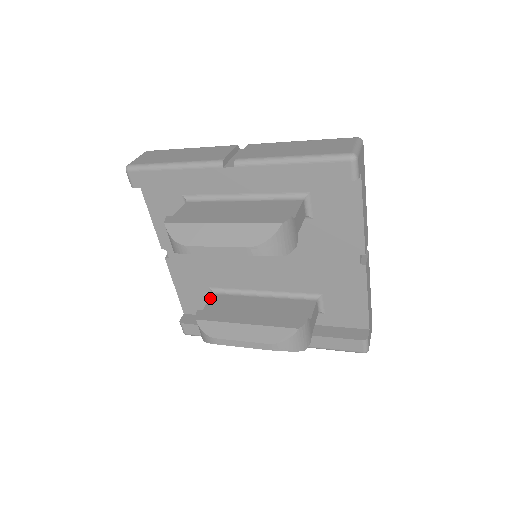
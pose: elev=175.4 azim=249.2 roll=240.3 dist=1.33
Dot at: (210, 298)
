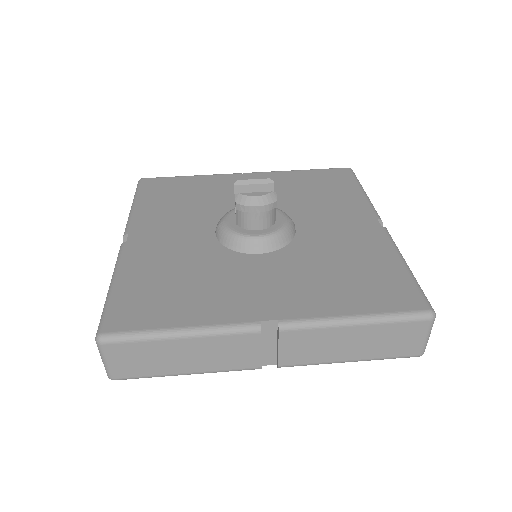
Dot at: occluded
